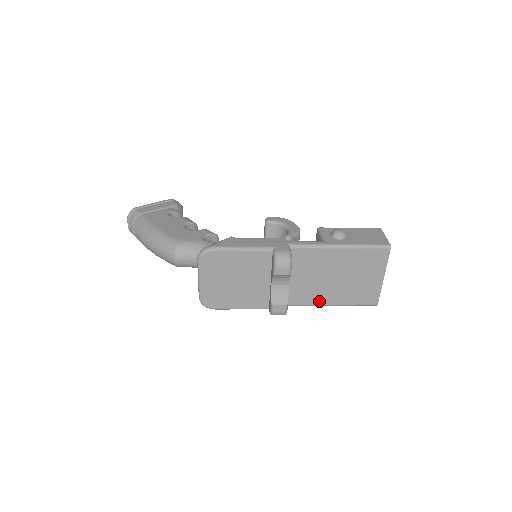
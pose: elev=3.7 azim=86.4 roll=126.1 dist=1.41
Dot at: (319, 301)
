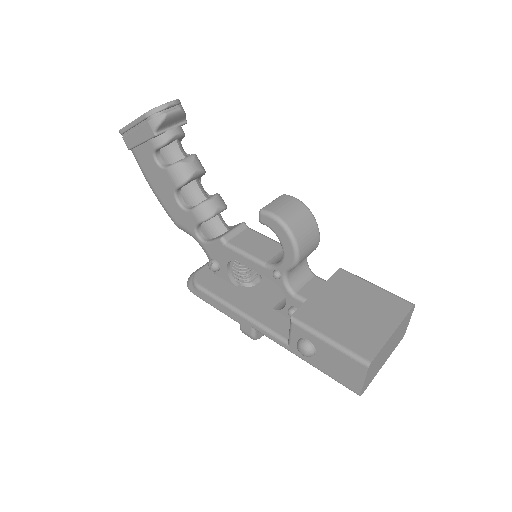
Dot at: occluded
